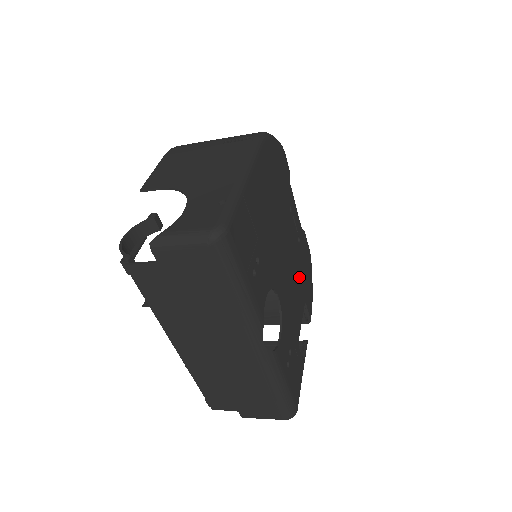
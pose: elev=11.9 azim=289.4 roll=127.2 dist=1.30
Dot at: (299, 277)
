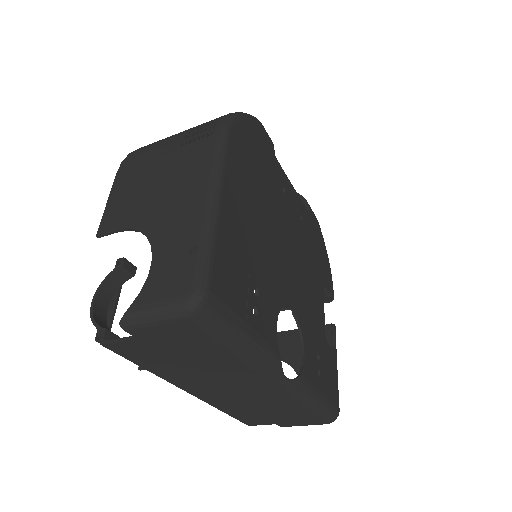
Dot at: (311, 262)
